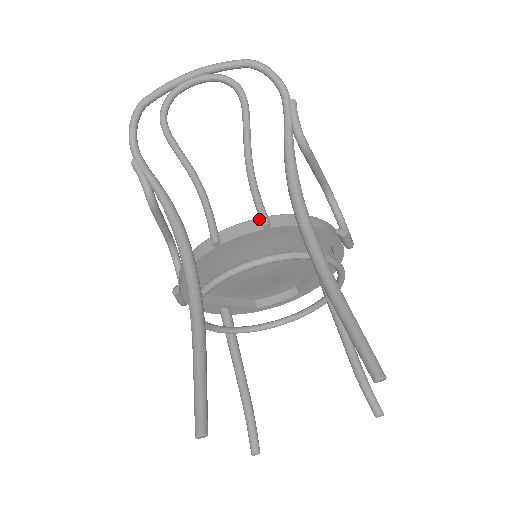
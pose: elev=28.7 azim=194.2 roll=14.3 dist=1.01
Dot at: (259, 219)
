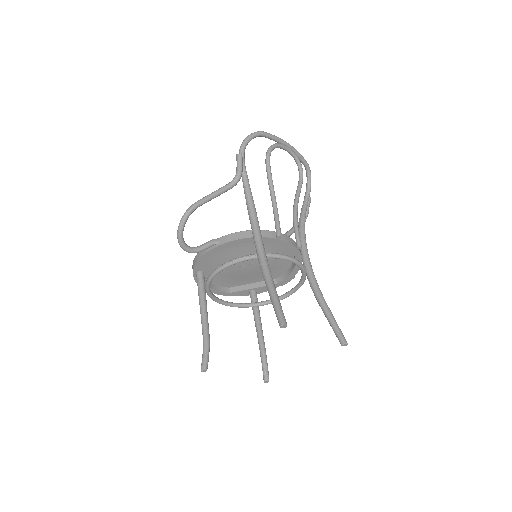
Dot at: occluded
